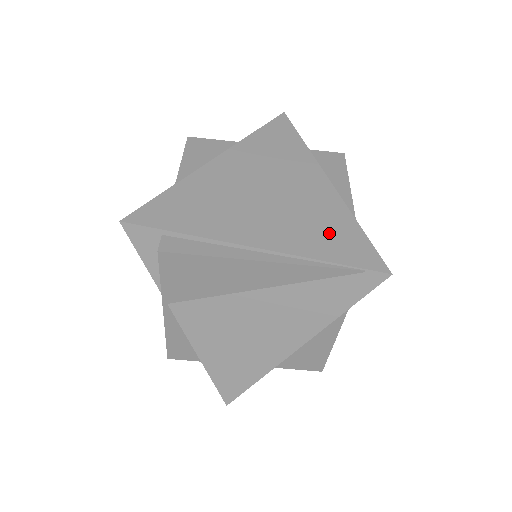
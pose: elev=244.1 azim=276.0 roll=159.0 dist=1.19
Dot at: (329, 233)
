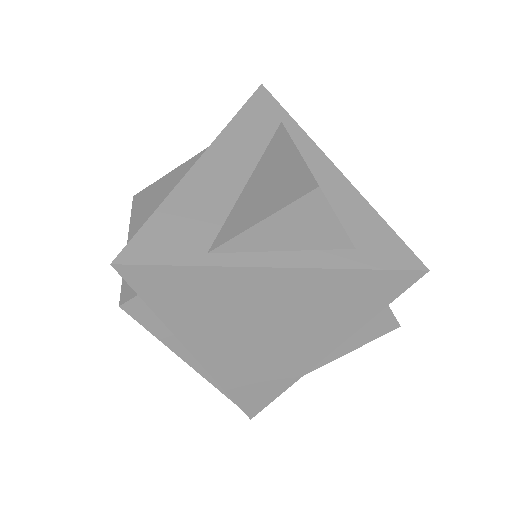
Dot at: (258, 382)
